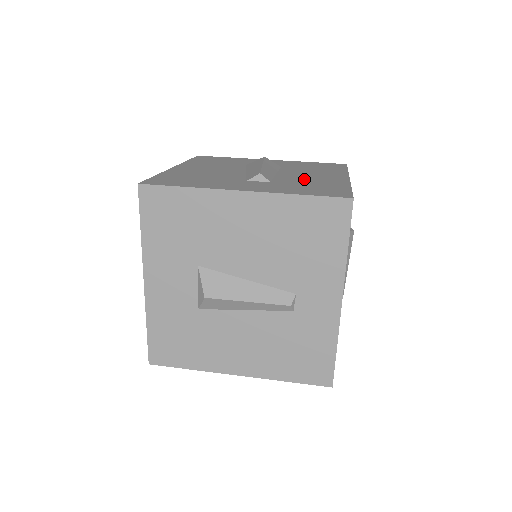
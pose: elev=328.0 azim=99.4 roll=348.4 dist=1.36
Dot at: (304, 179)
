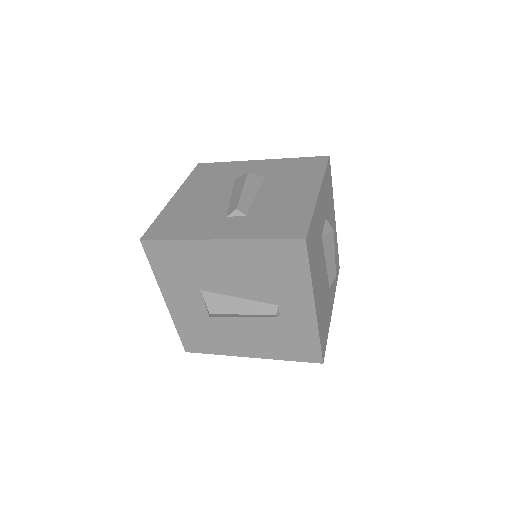
Dot at: (277, 203)
